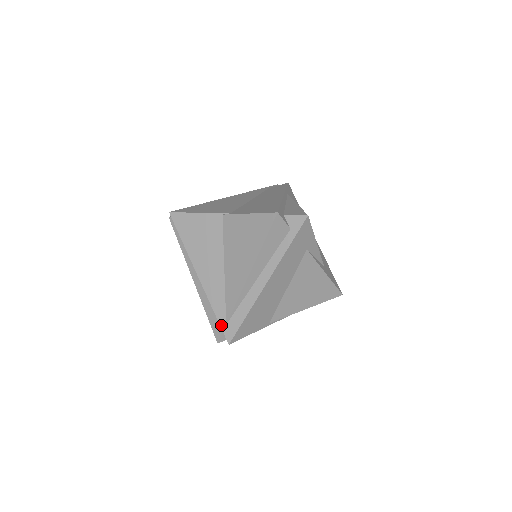
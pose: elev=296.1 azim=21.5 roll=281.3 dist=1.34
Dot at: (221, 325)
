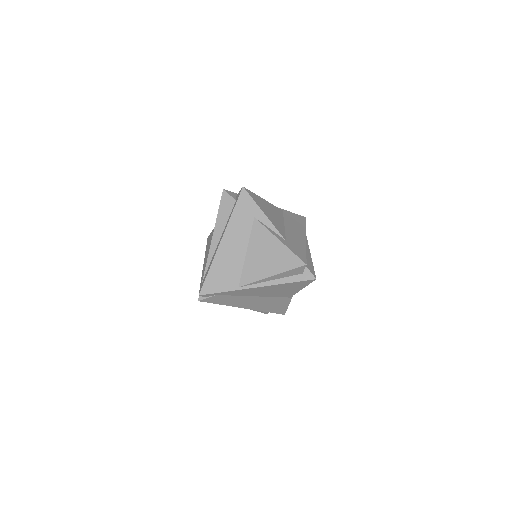
Dot at: (200, 285)
